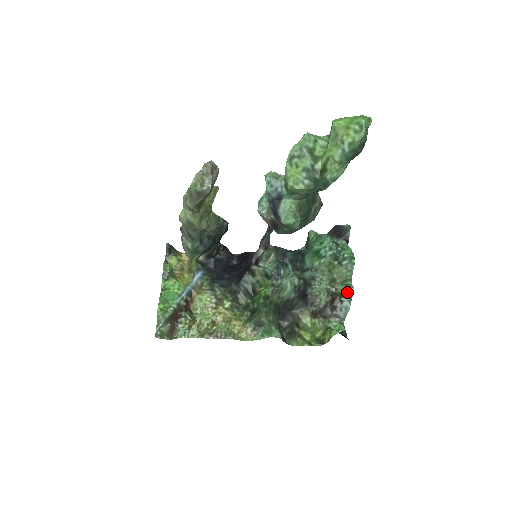
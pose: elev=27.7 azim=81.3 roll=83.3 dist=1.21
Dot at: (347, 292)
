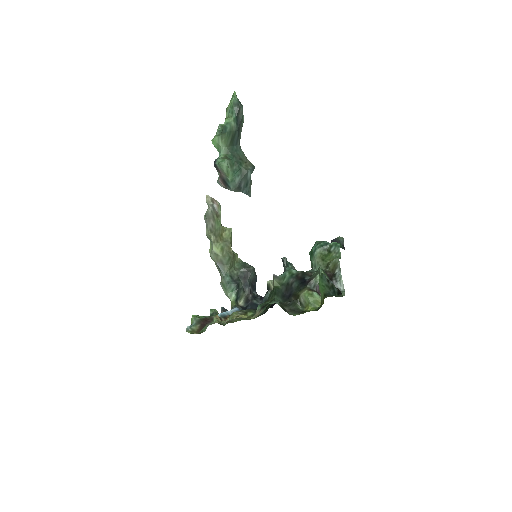
Dot at: (336, 264)
